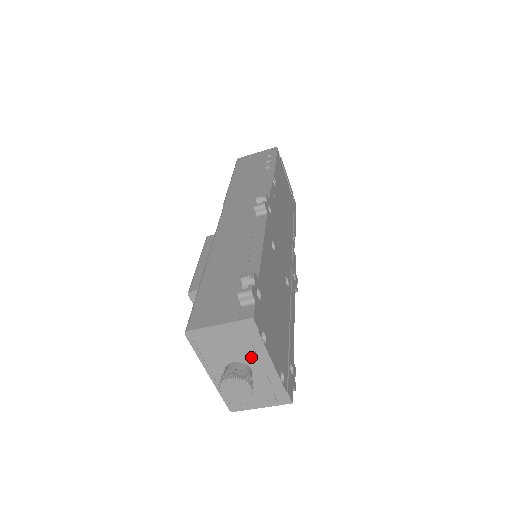
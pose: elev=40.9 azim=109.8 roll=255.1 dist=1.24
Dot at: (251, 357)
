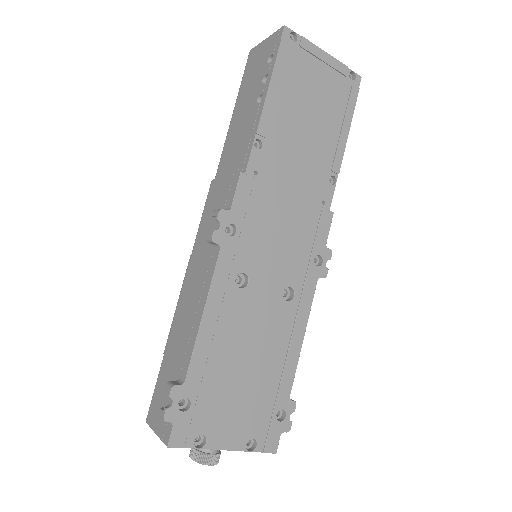
Dot at: occluded
